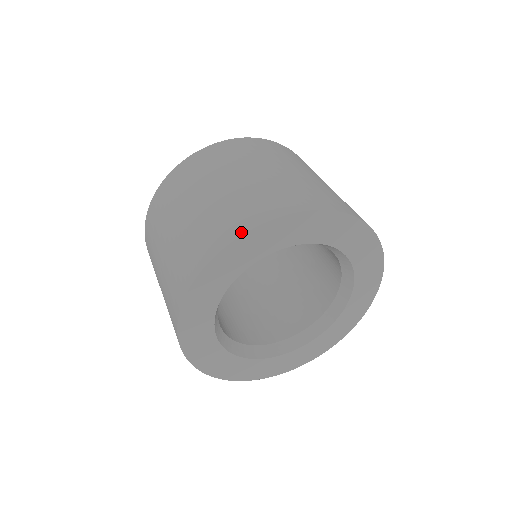
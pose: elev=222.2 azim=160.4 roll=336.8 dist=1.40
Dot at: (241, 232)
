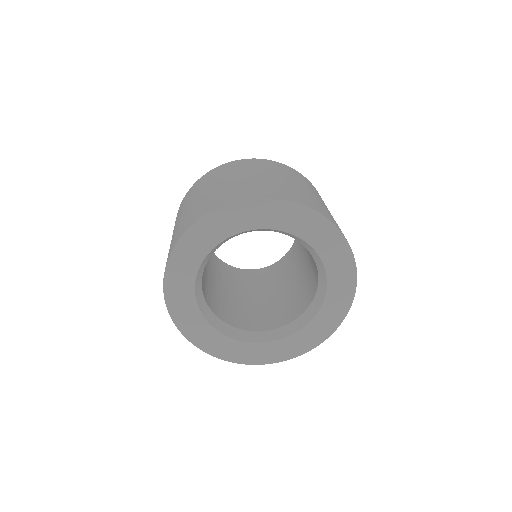
Dot at: (293, 200)
